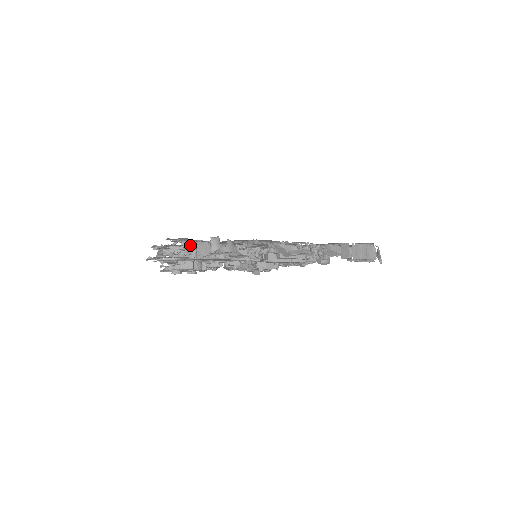
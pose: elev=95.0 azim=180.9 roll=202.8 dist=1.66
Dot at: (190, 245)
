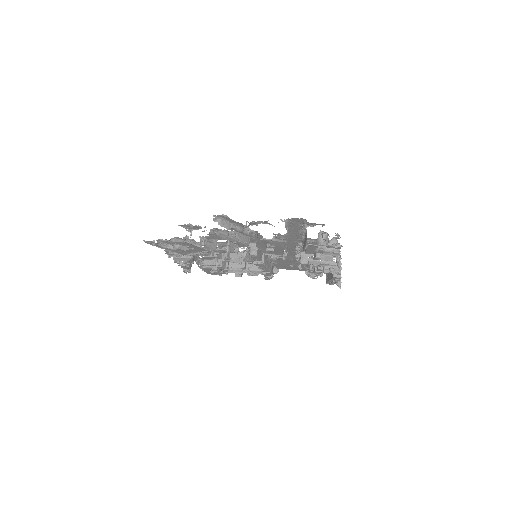
Dot at: (287, 230)
